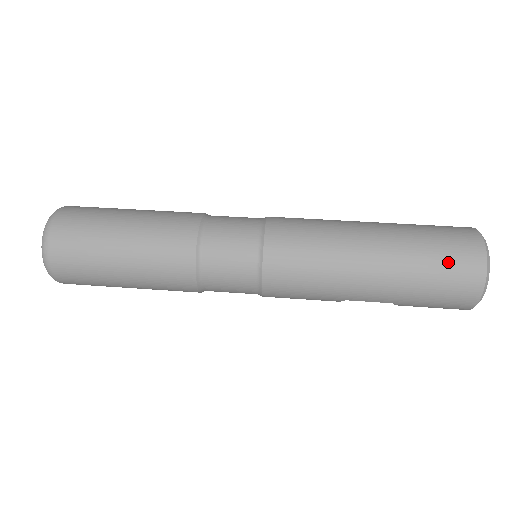
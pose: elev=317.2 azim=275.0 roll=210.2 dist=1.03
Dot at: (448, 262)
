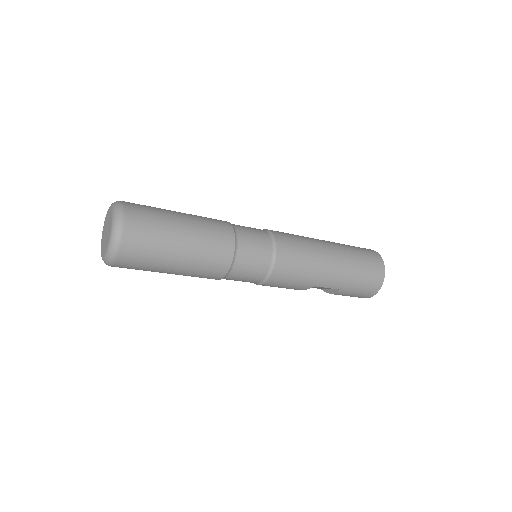
Dot at: (368, 262)
